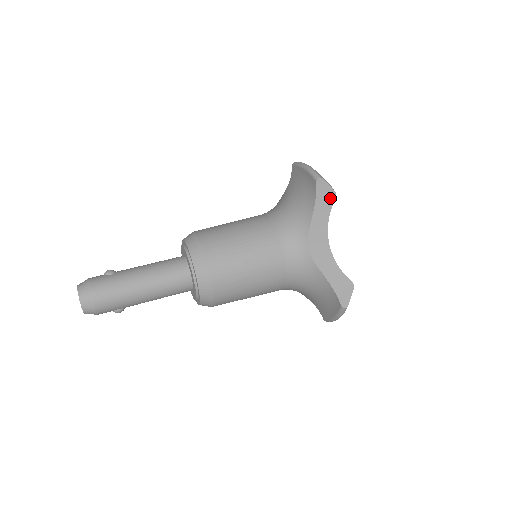
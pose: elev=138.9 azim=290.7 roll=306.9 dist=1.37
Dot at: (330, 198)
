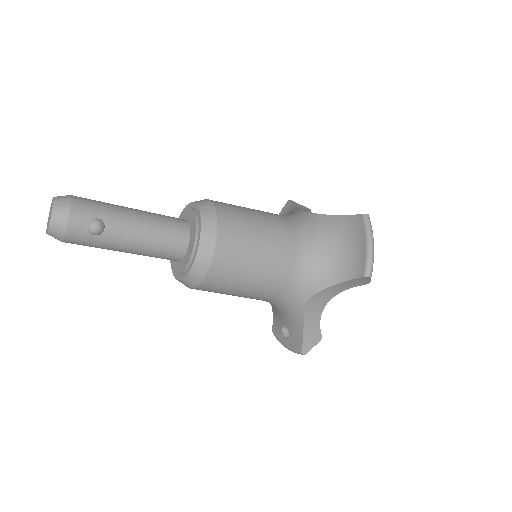
Dot at: (306, 209)
